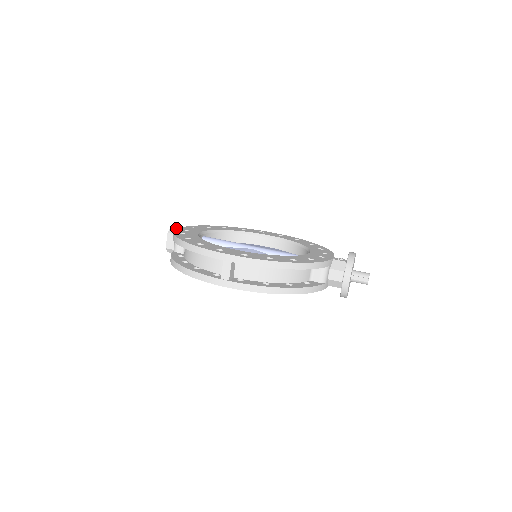
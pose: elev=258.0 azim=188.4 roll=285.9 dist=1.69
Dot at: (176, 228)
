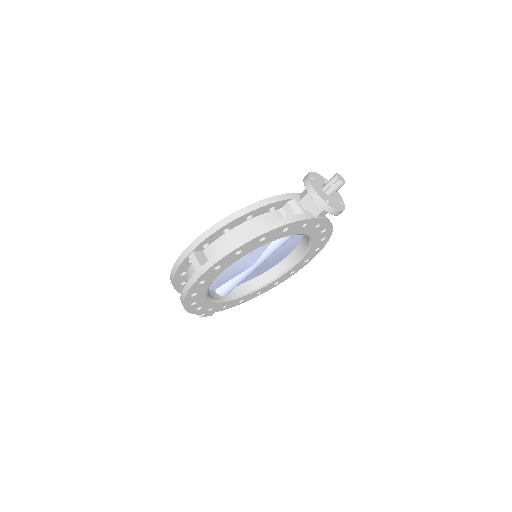
Dot at: occluded
